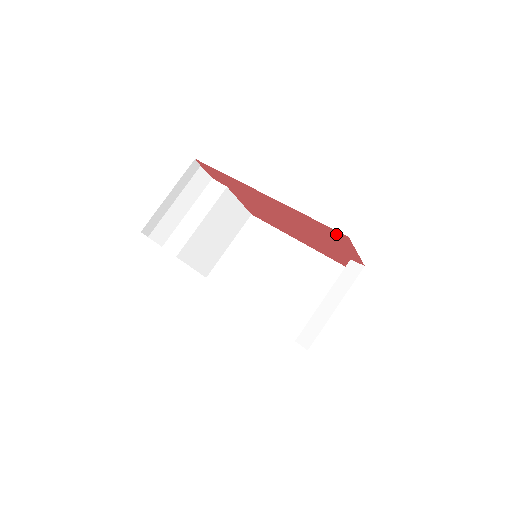
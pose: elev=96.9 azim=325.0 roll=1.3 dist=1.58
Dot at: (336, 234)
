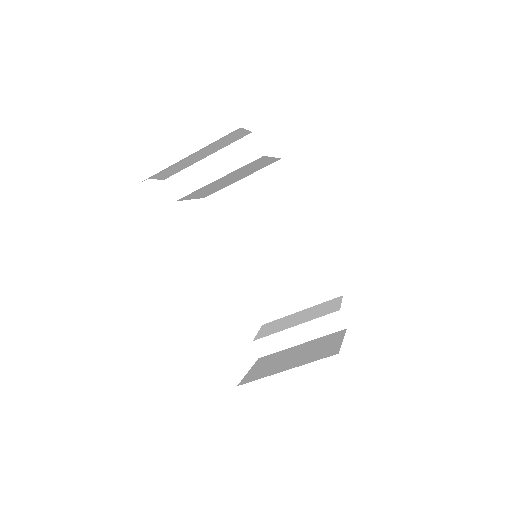
Dot at: occluded
